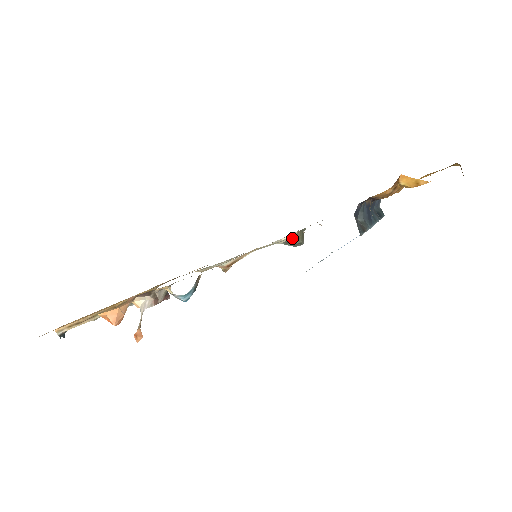
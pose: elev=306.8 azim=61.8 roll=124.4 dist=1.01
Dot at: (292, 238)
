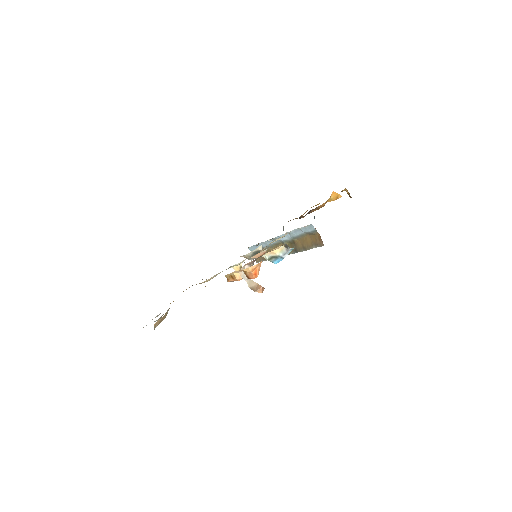
Dot at: (261, 248)
